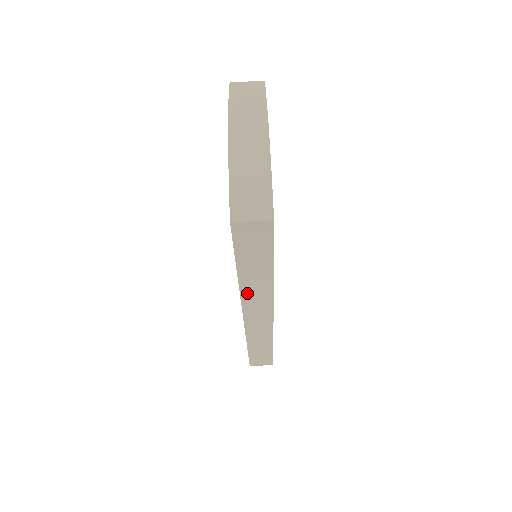
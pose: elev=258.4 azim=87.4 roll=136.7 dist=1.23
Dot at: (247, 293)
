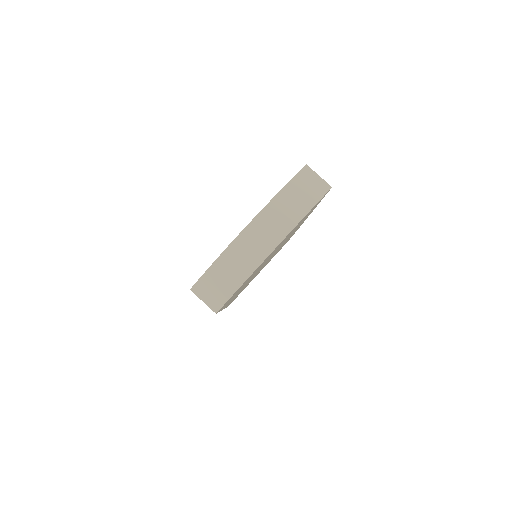
Dot at: occluded
